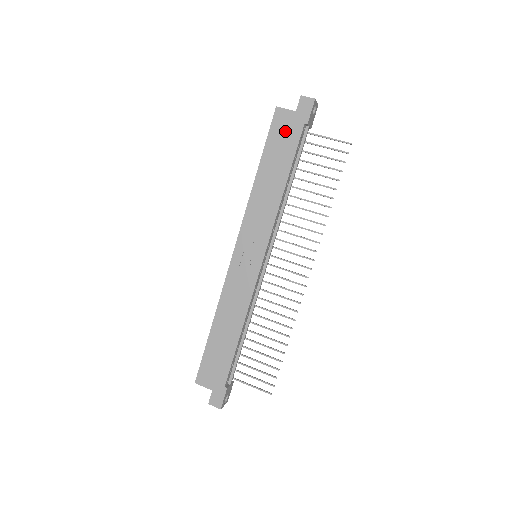
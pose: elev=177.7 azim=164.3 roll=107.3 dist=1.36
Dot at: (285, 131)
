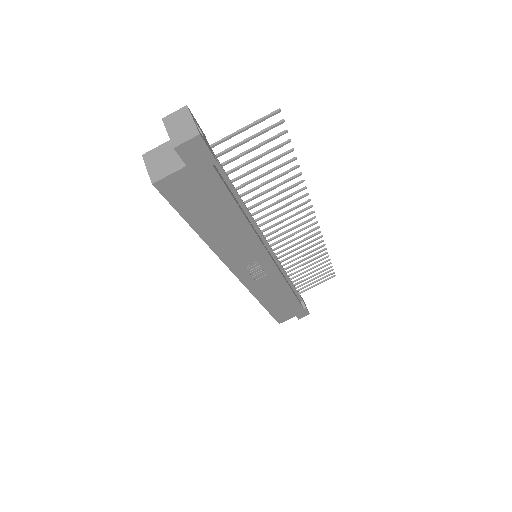
Dot at: (194, 191)
